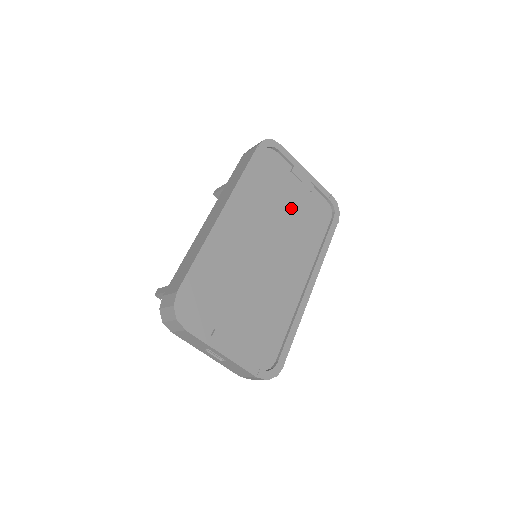
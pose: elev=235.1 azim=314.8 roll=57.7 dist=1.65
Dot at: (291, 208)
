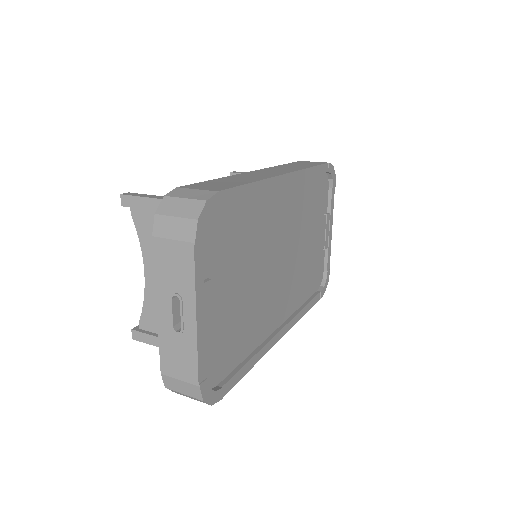
Dot at: (309, 244)
